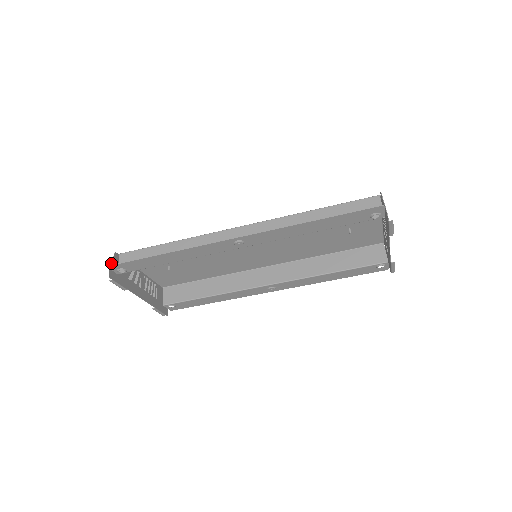
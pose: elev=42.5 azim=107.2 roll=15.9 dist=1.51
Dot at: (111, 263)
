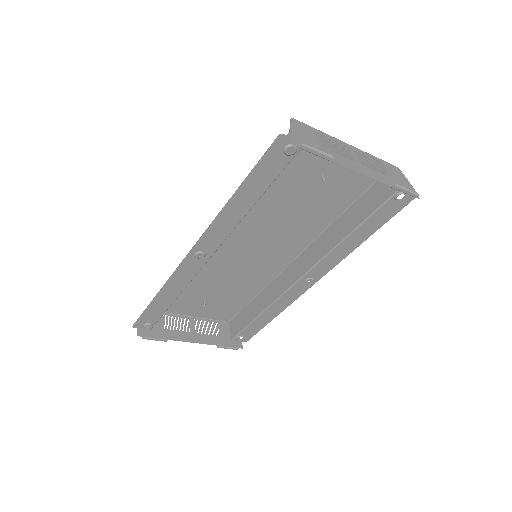
Dot at: occluded
